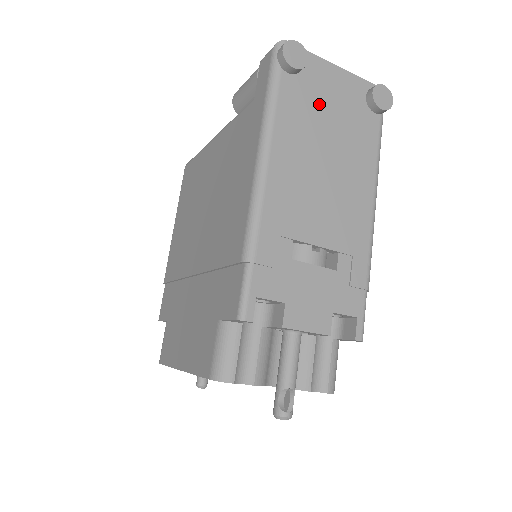
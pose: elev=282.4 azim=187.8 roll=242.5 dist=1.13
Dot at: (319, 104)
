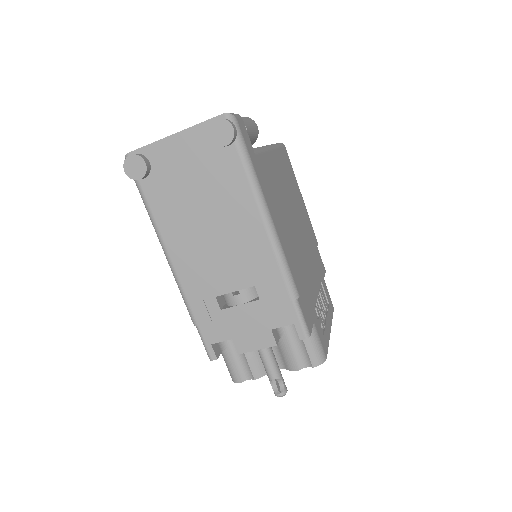
Dot at: (178, 182)
